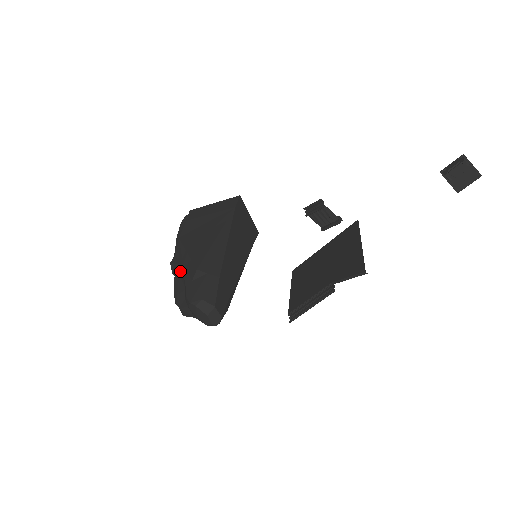
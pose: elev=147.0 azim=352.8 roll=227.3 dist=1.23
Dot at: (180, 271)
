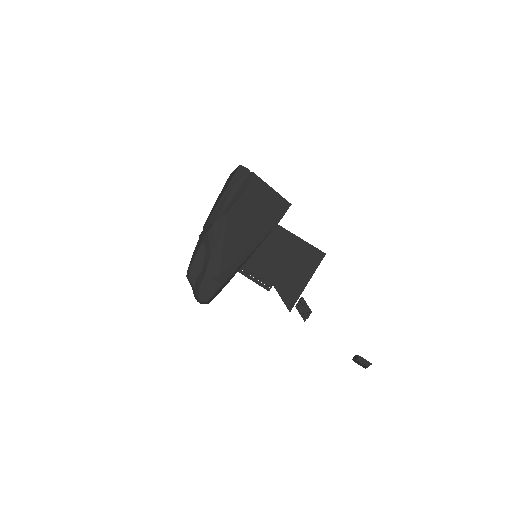
Dot at: (208, 251)
